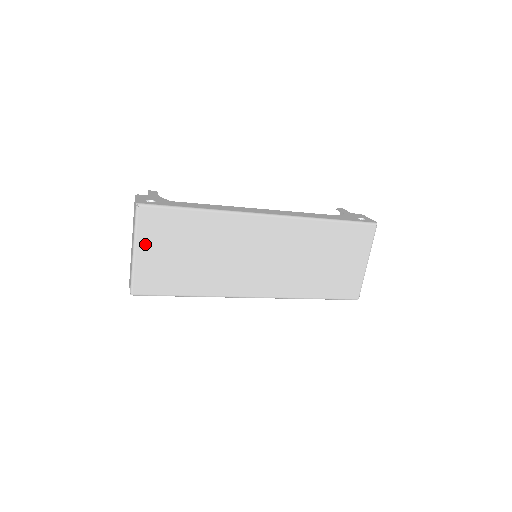
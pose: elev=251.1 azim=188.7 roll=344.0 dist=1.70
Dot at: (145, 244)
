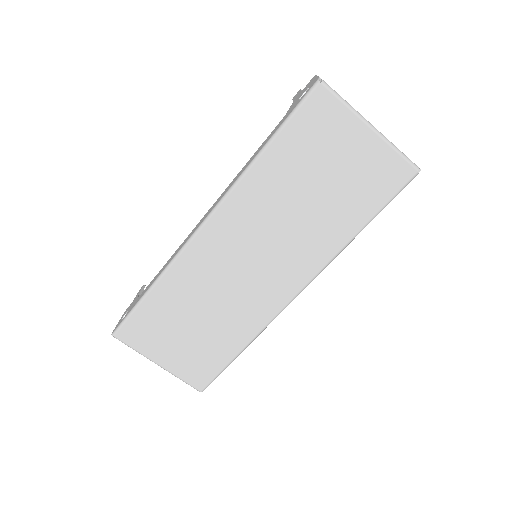
Dot at: (156, 353)
